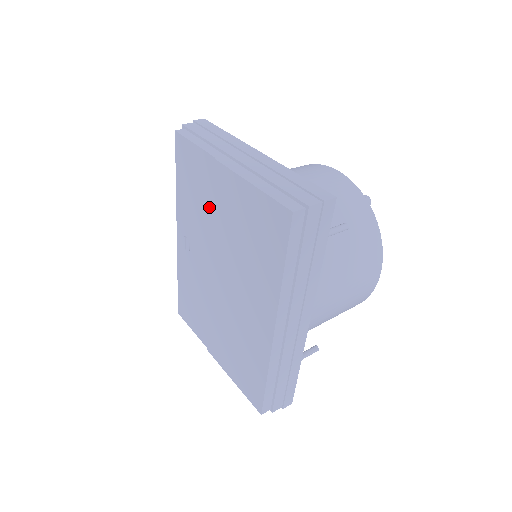
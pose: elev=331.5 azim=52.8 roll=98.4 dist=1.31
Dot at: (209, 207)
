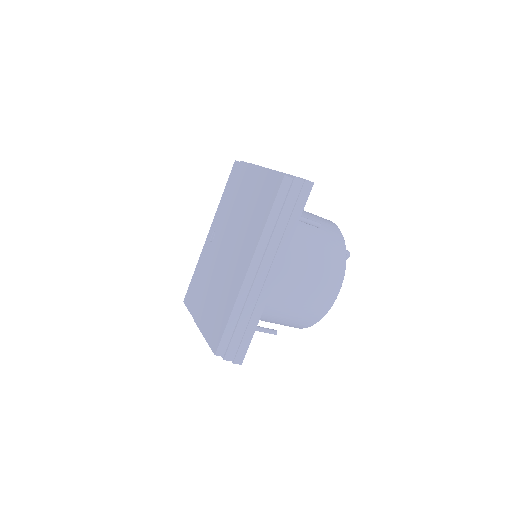
Dot at: (237, 200)
